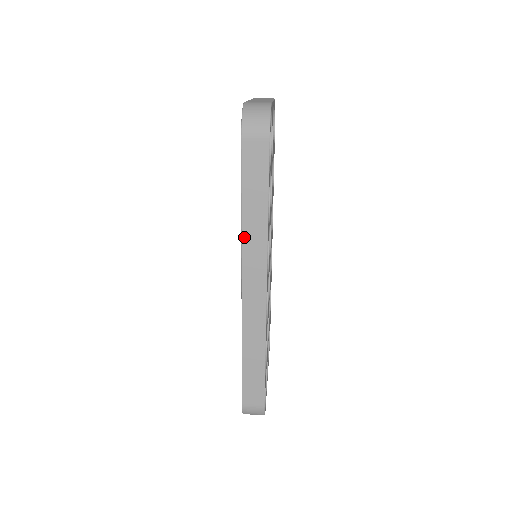
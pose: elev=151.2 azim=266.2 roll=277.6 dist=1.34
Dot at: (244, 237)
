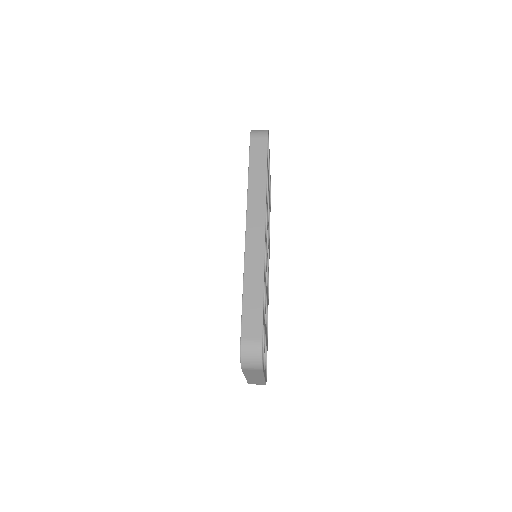
Dot at: (249, 192)
